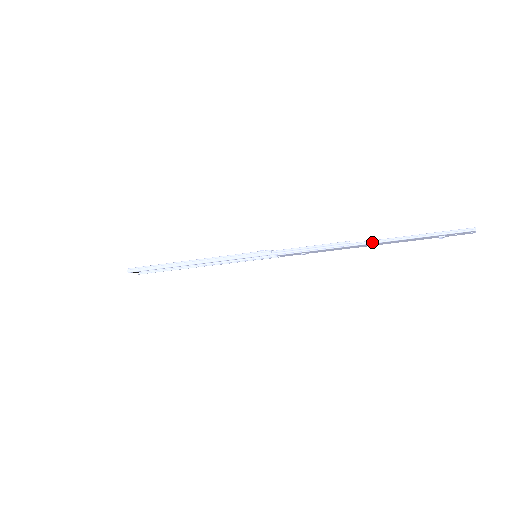
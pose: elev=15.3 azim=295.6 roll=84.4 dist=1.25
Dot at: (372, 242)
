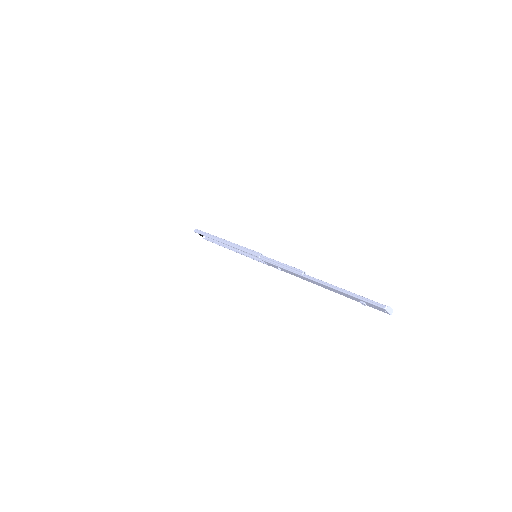
Dot at: (316, 280)
